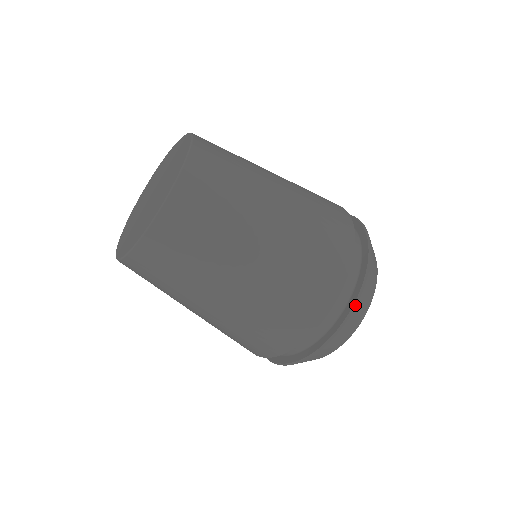
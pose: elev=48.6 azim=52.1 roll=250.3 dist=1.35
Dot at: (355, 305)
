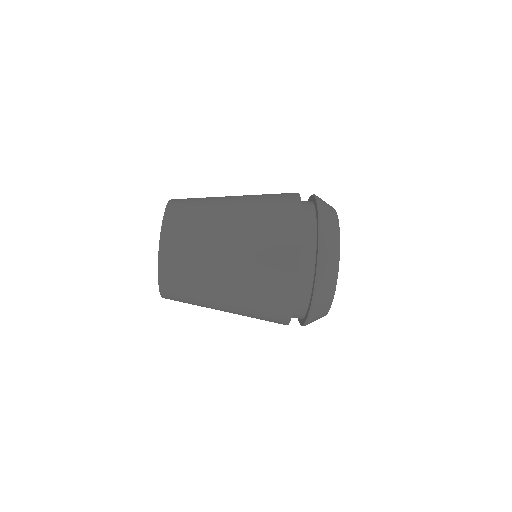
Dot at: (312, 305)
